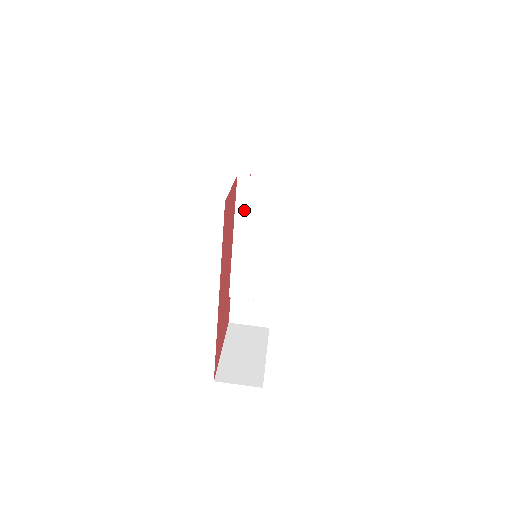
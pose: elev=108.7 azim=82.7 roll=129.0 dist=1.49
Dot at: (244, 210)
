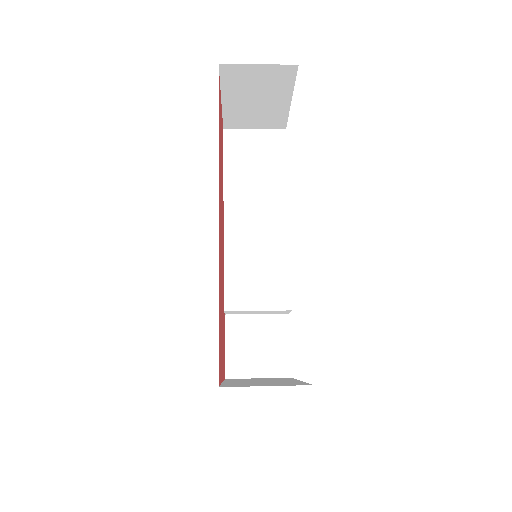
Dot at: (235, 171)
